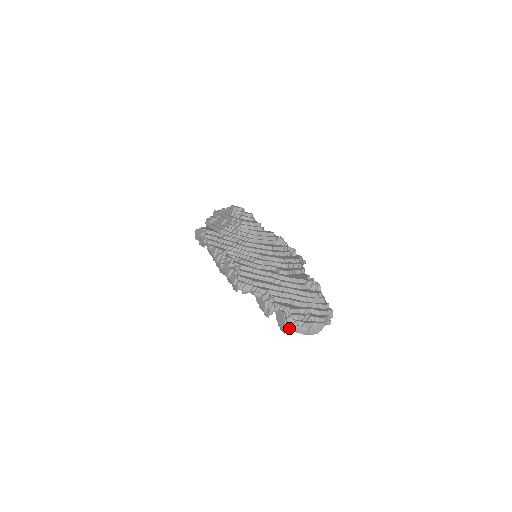
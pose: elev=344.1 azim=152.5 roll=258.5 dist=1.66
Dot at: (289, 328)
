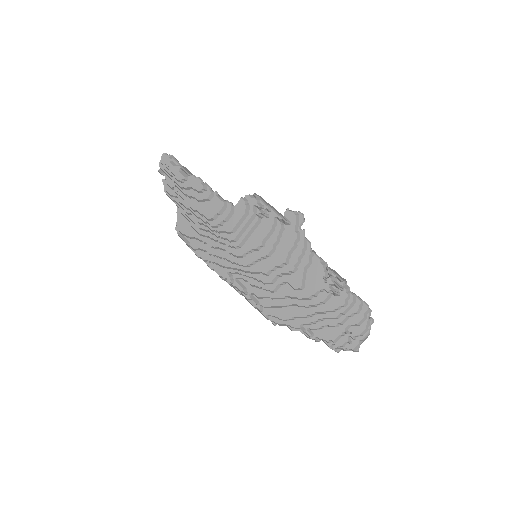
Dot at: occluded
